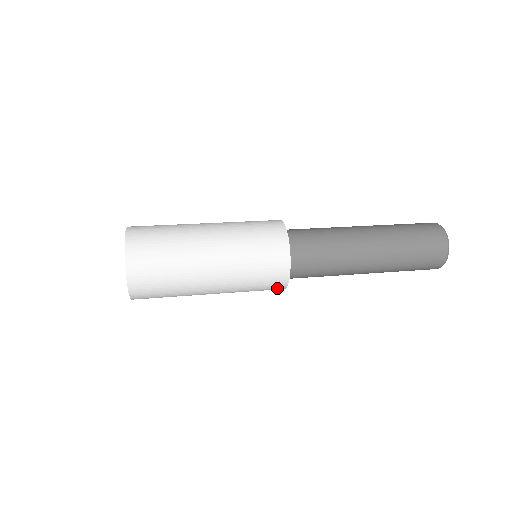
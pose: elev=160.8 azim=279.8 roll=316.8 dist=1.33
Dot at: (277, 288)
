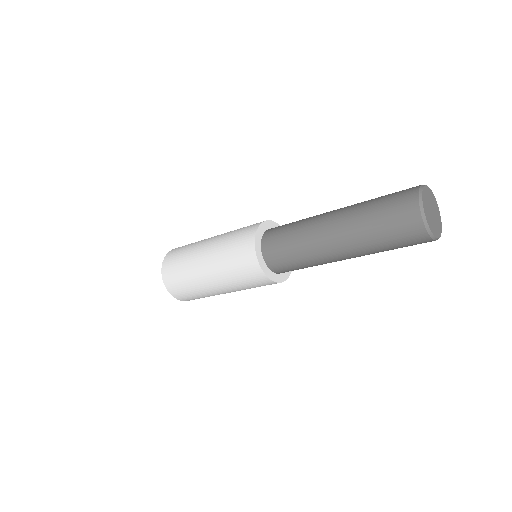
Dot at: (263, 280)
